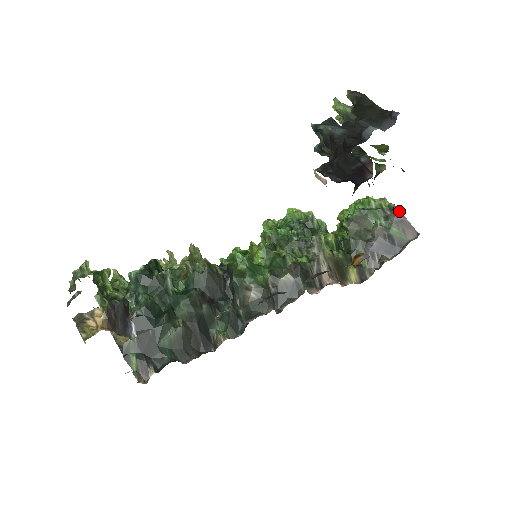
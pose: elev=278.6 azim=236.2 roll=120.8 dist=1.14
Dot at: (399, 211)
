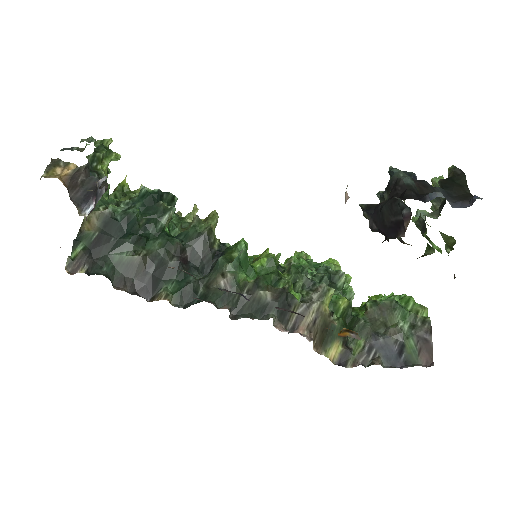
Dot at: (430, 329)
